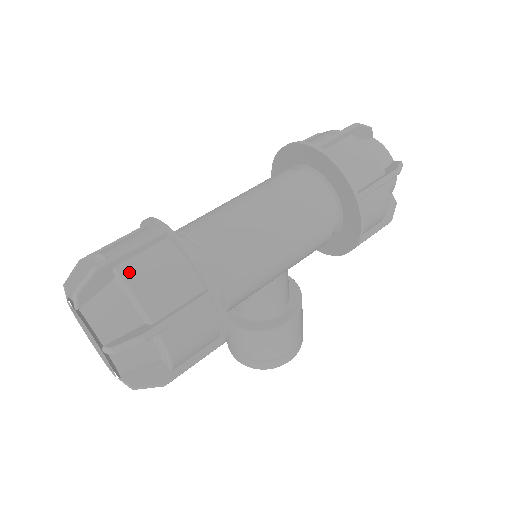
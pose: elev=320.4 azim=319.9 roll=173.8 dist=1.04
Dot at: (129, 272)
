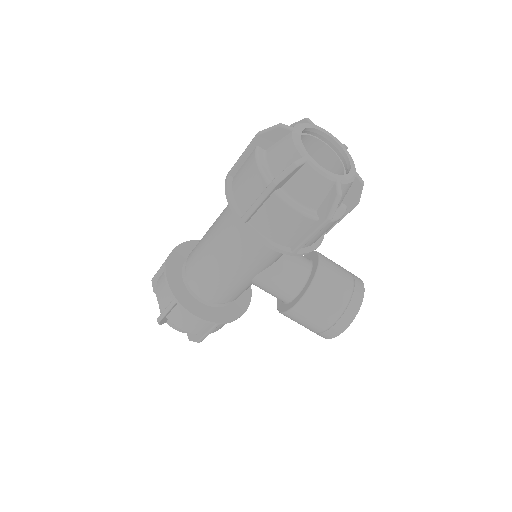
Dot at: (158, 283)
